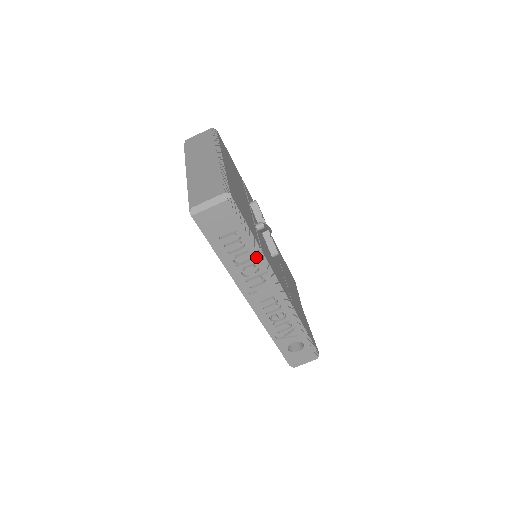
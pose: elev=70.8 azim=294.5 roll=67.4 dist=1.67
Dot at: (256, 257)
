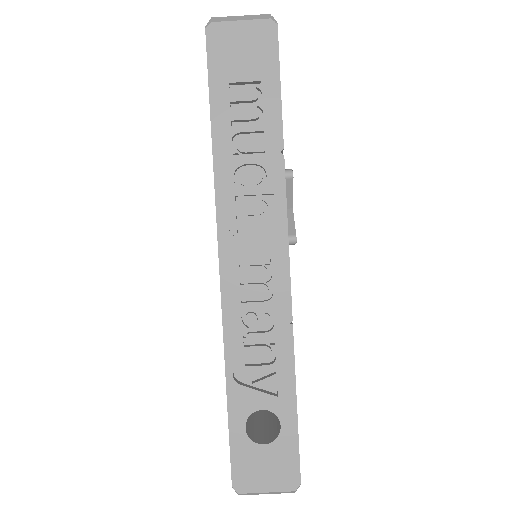
Dot at: (271, 153)
